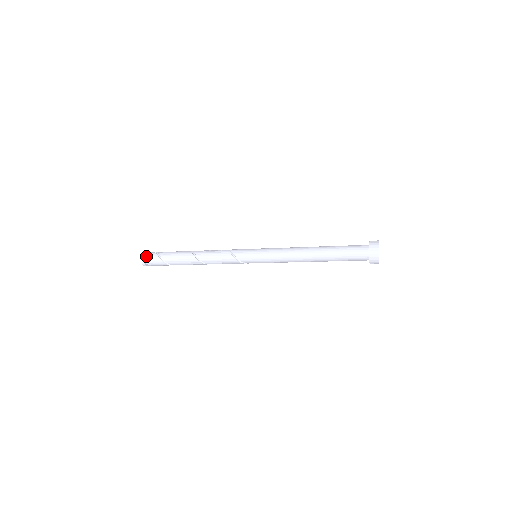
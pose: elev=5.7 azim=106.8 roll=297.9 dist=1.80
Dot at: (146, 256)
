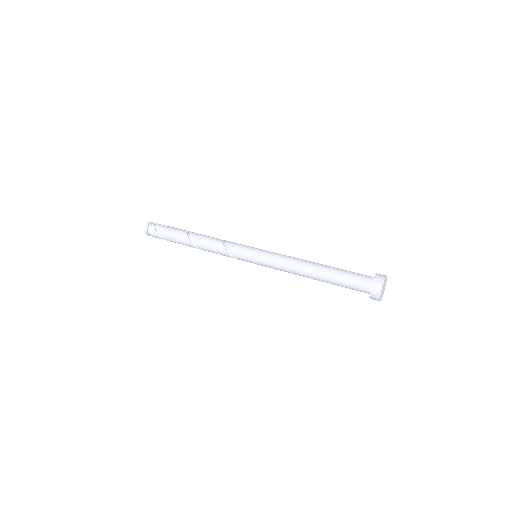
Dot at: occluded
